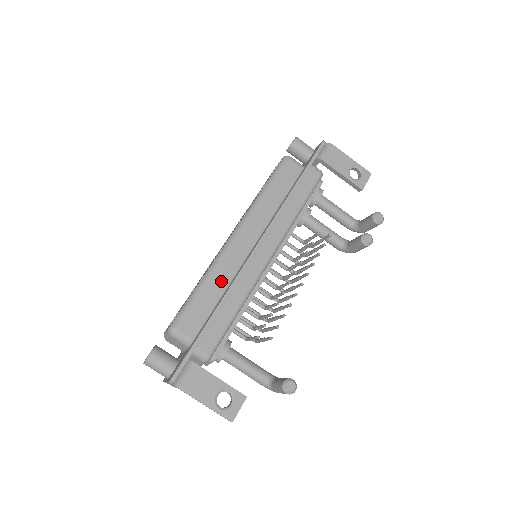
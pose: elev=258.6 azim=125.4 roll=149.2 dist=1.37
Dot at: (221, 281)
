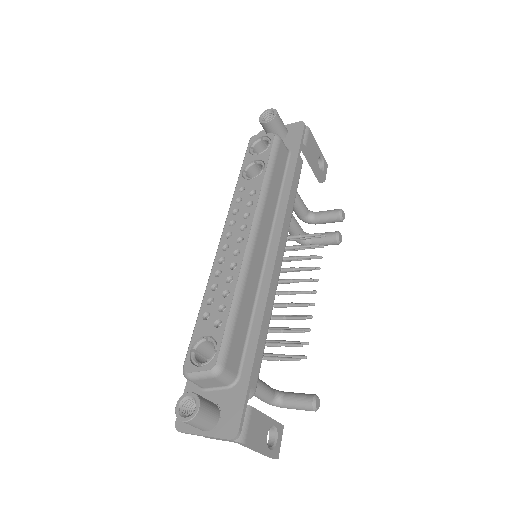
Dot at: (250, 295)
